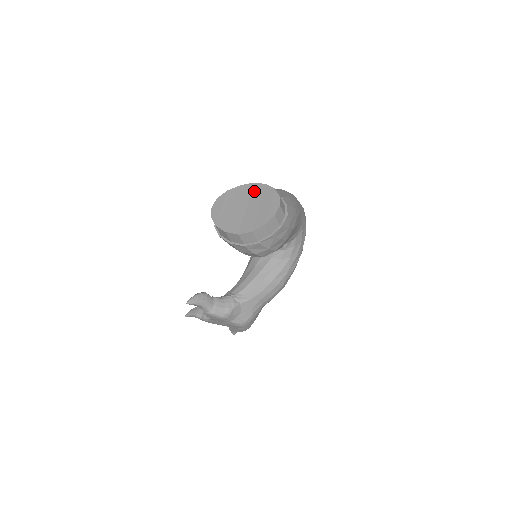
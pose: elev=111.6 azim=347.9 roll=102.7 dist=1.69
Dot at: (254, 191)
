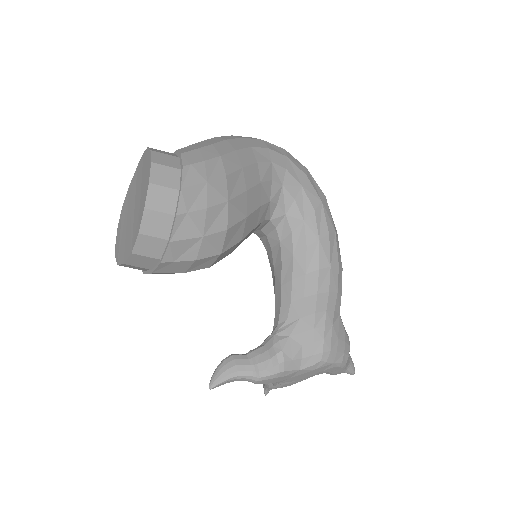
Dot at: (137, 176)
